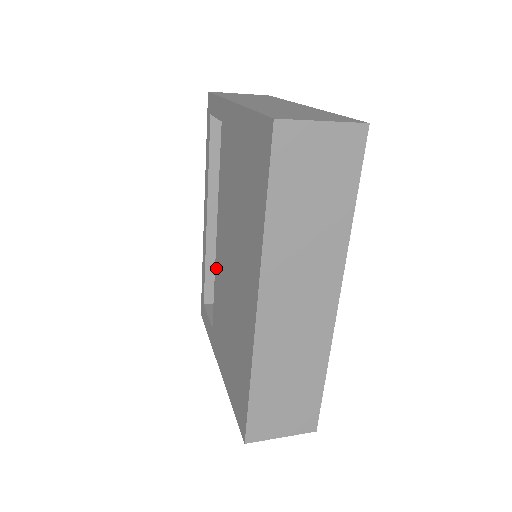
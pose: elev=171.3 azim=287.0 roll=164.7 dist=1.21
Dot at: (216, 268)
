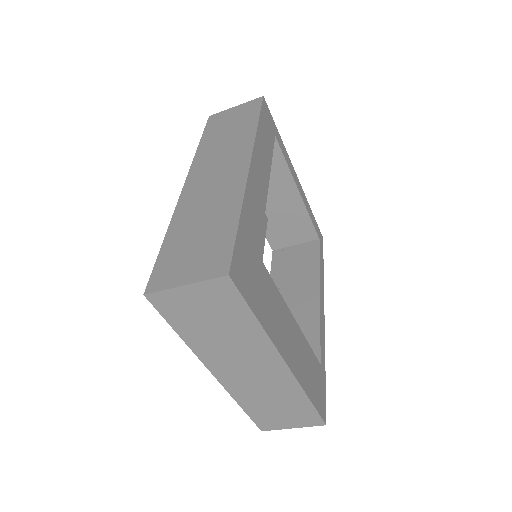
Dot at: occluded
